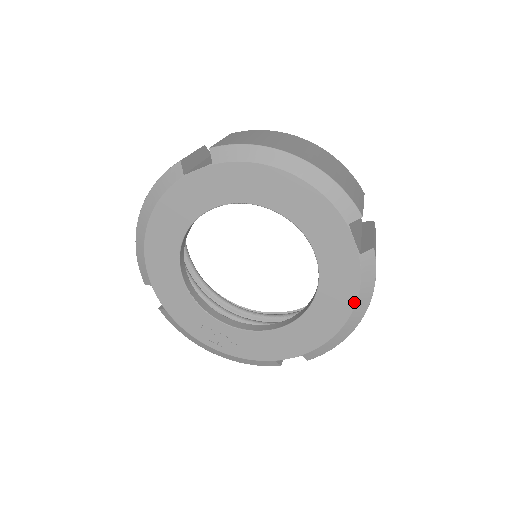
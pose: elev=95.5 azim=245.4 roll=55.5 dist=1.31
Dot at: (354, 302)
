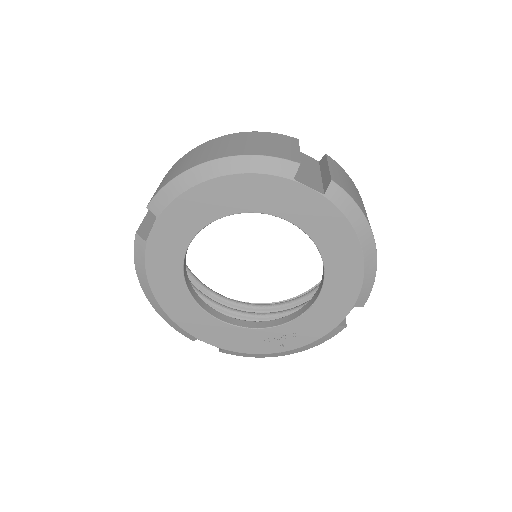
Dot at: (354, 235)
